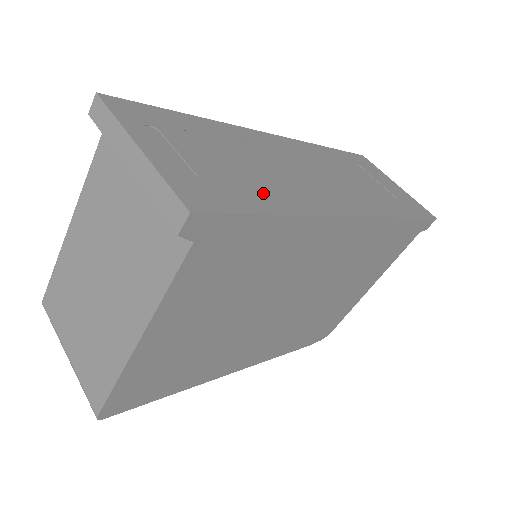
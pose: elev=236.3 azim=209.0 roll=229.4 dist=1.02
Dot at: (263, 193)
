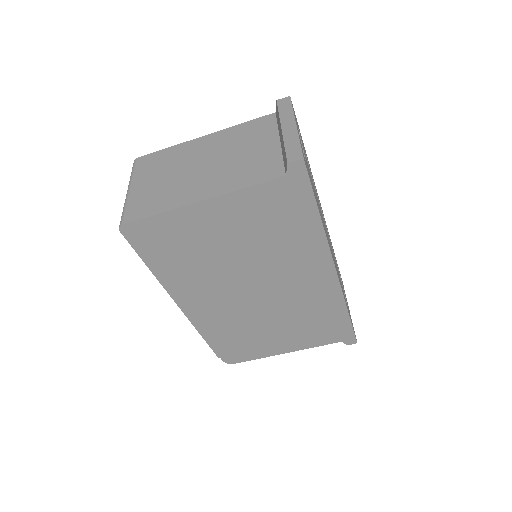
Dot at: (317, 202)
